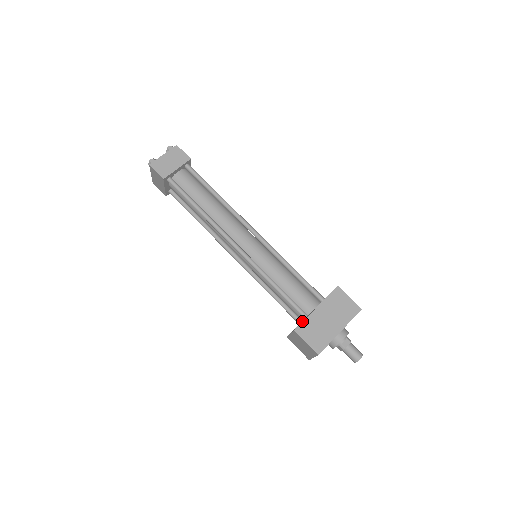
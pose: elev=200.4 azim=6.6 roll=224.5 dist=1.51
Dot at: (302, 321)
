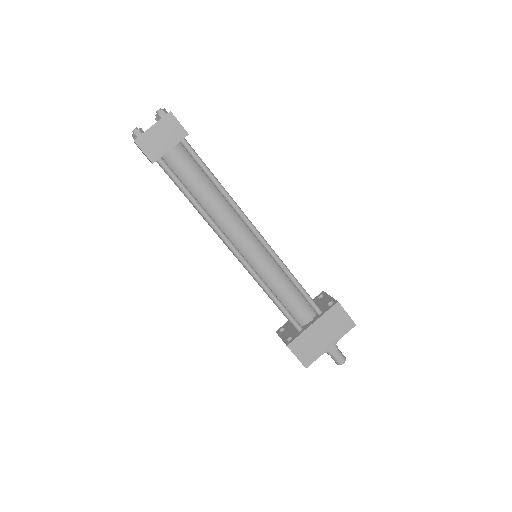
Dot at: (296, 335)
